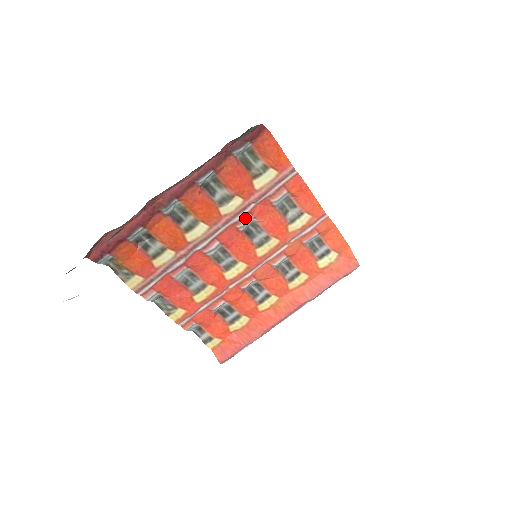
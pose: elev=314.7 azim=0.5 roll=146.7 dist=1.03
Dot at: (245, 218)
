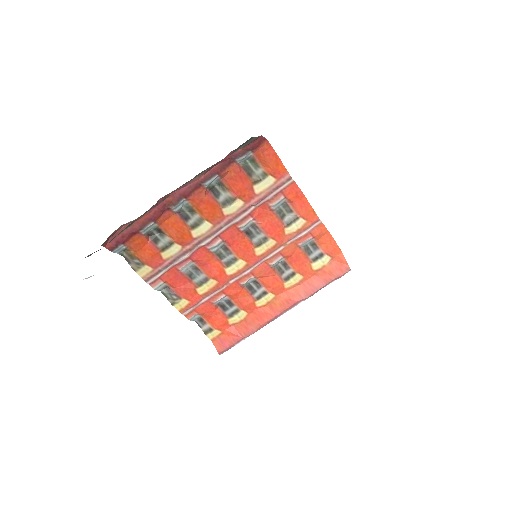
Dot at: (245, 219)
